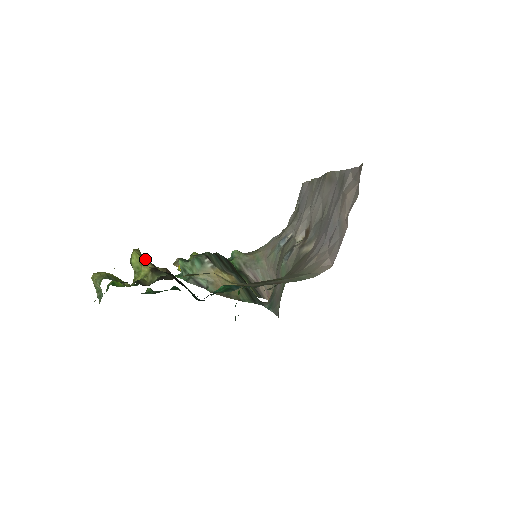
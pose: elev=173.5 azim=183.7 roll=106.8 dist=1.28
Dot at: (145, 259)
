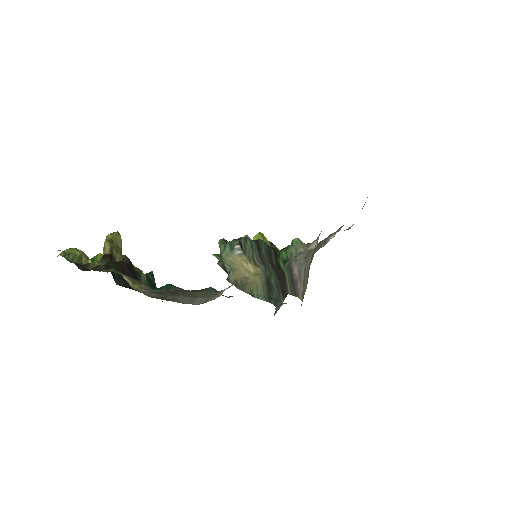
Dot at: (107, 244)
